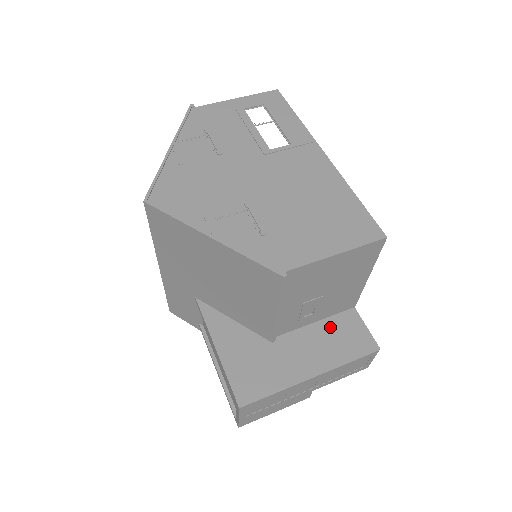
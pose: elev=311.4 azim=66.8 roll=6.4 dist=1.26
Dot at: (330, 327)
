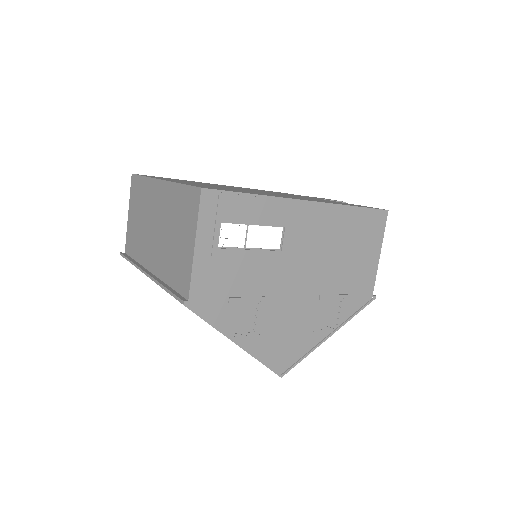
Dot at: occluded
